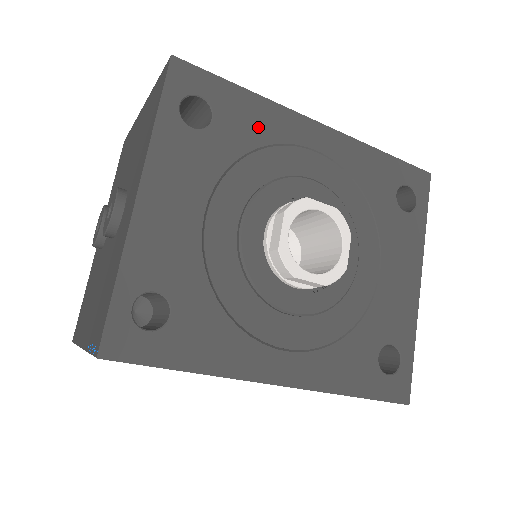
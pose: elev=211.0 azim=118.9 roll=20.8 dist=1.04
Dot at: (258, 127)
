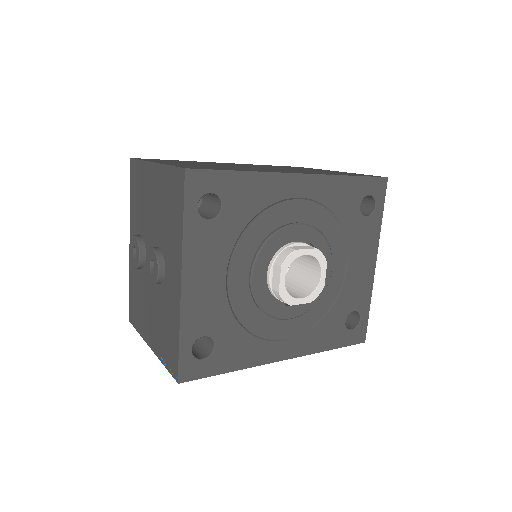
Dot at: (255, 198)
